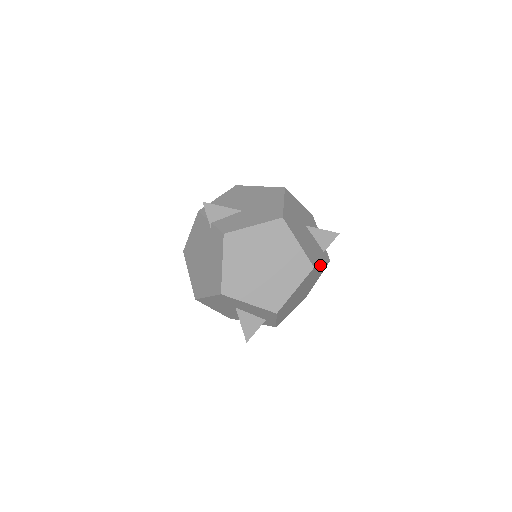
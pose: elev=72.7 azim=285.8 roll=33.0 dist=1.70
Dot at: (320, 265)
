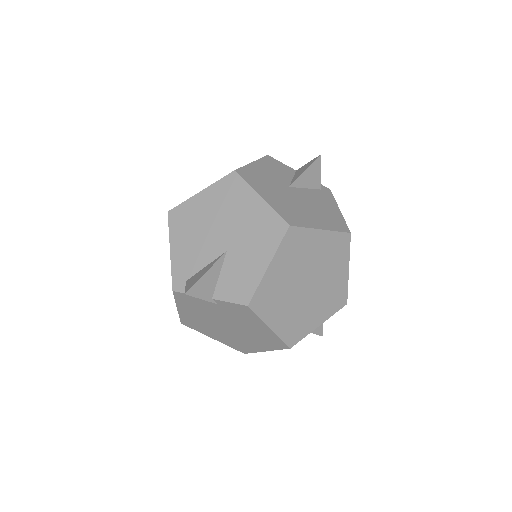
Dot at: (341, 215)
